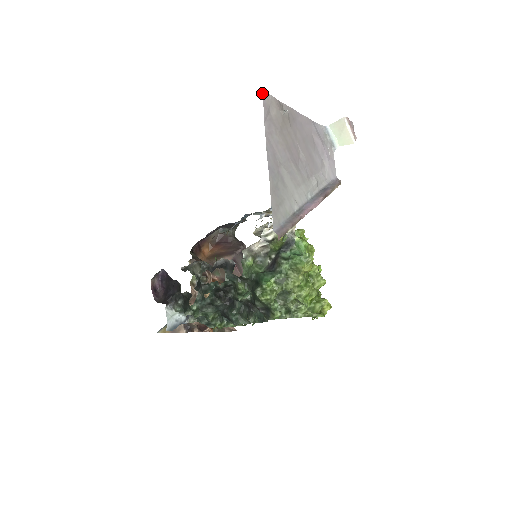
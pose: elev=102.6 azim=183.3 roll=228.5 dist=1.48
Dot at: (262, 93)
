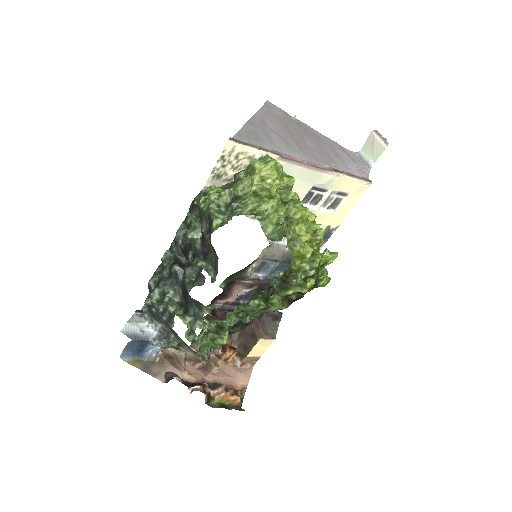
Dot at: (267, 101)
